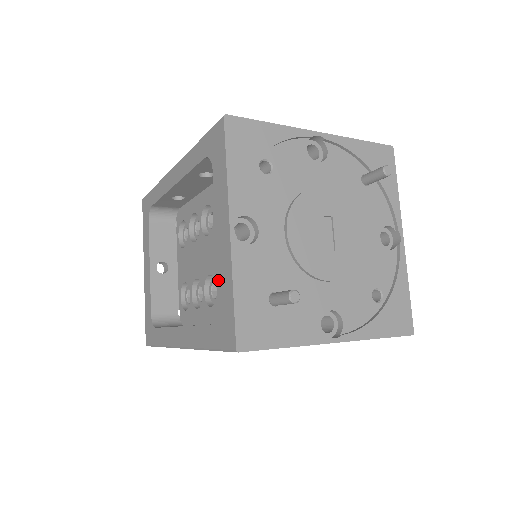
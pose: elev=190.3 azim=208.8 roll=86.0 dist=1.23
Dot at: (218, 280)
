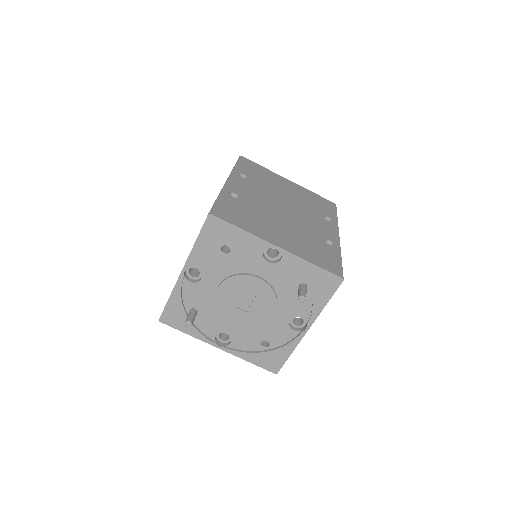
Dot at: occluded
